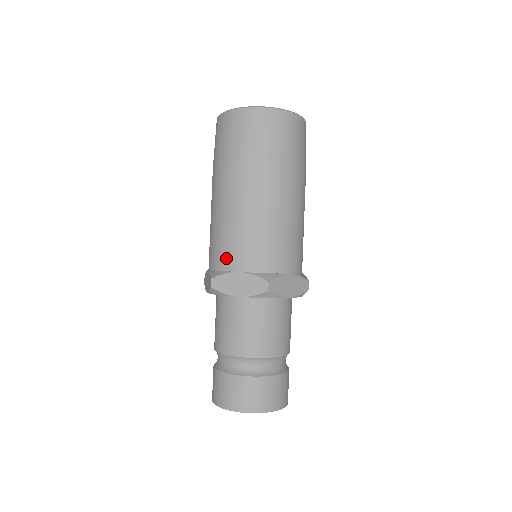
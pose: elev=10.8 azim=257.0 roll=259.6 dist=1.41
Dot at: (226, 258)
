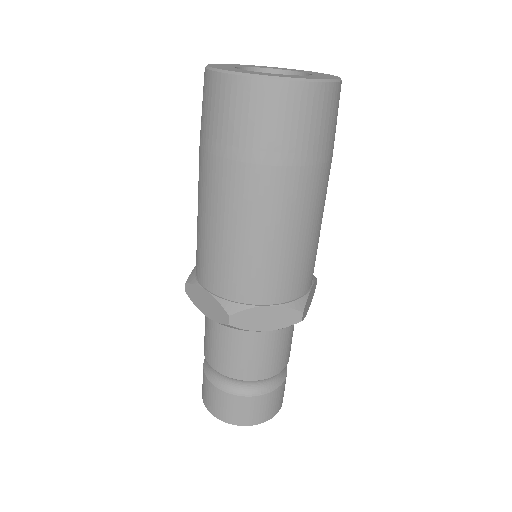
Dot at: (248, 289)
